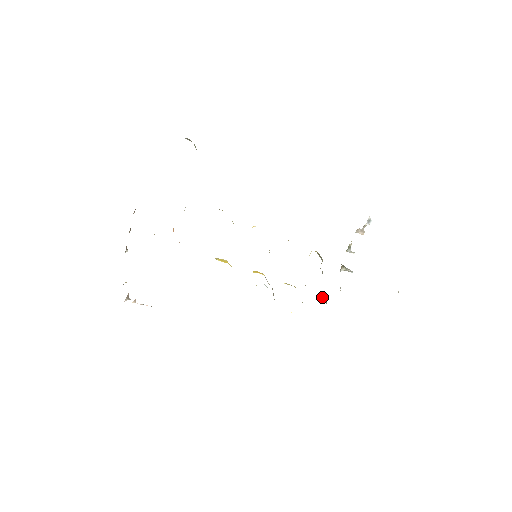
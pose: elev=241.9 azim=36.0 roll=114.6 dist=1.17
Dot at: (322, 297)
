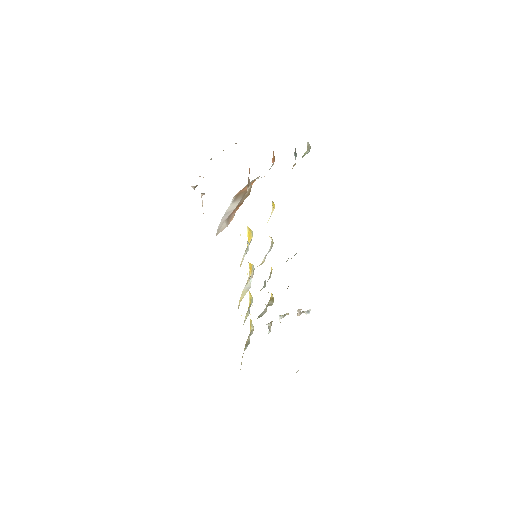
Dot at: (250, 328)
